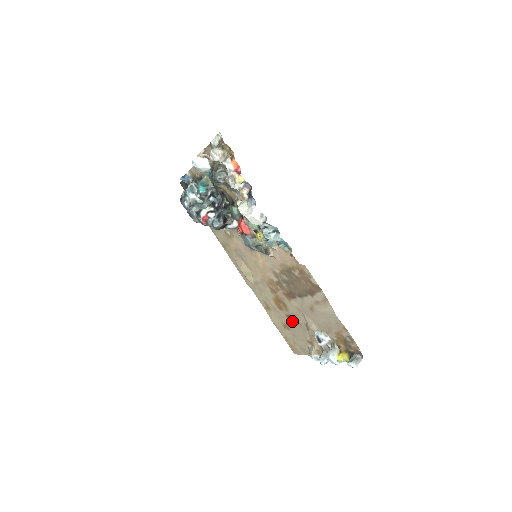
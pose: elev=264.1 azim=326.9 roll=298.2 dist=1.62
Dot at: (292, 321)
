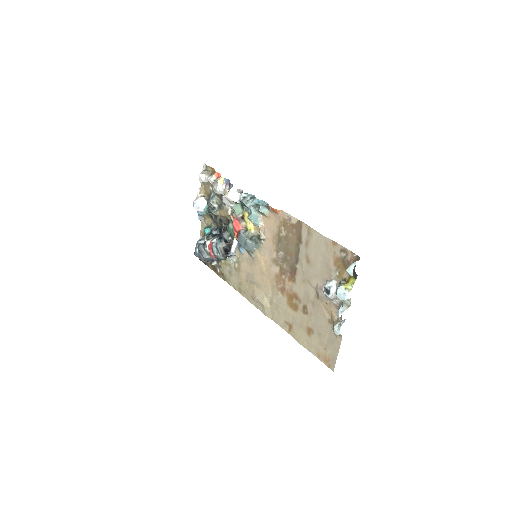
Dot at: (309, 311)
